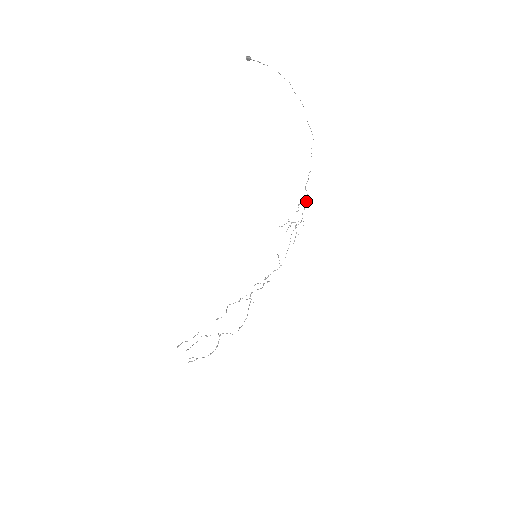
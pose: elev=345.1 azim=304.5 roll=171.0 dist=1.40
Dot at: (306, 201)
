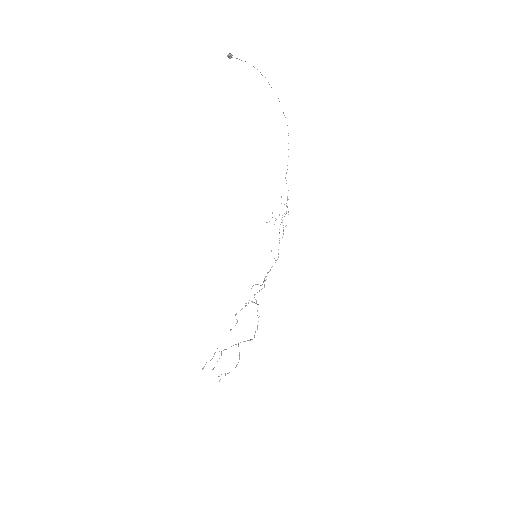
Dot at: occluded
